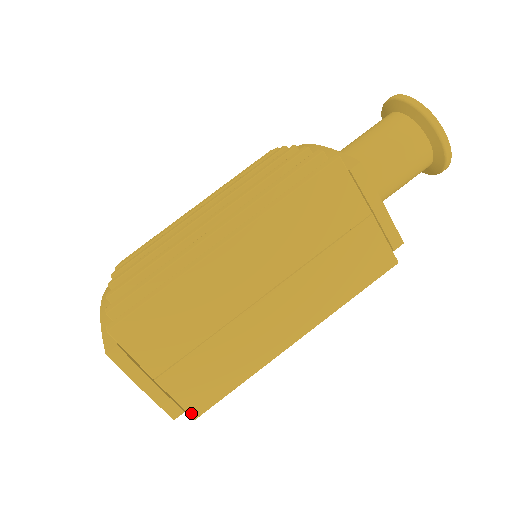
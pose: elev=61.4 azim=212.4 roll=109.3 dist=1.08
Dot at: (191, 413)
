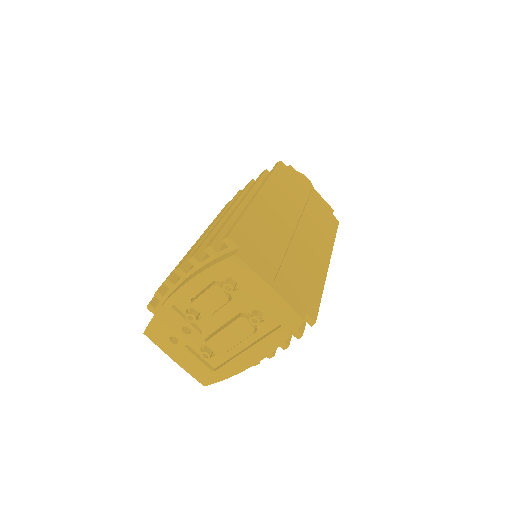
Dot at: (310, 316)
